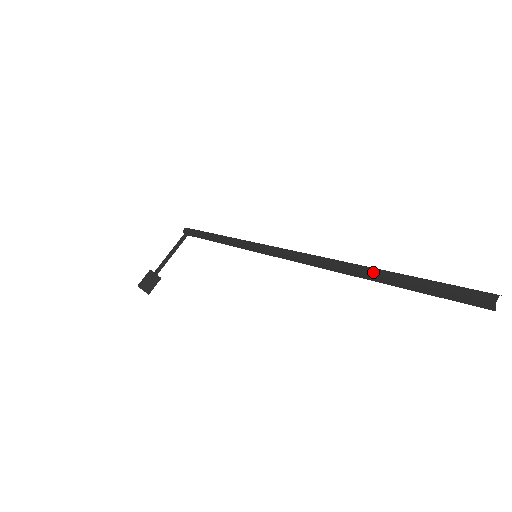
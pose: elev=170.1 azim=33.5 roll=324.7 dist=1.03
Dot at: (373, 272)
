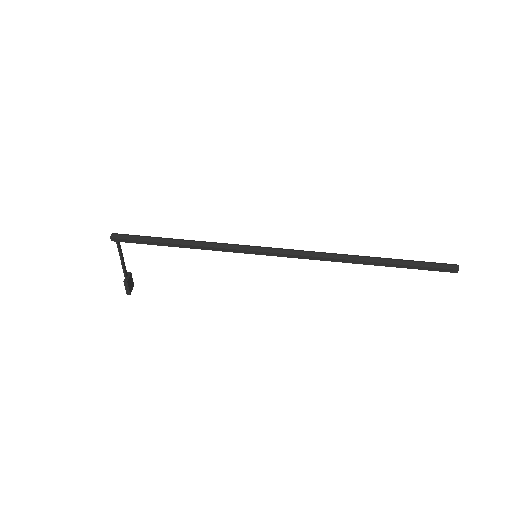
Dot at: (381, 265)
